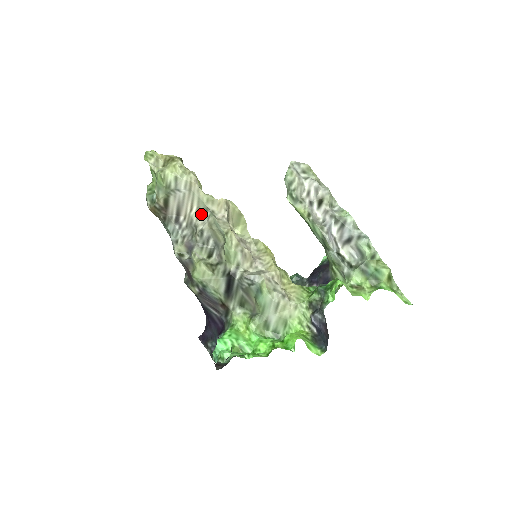
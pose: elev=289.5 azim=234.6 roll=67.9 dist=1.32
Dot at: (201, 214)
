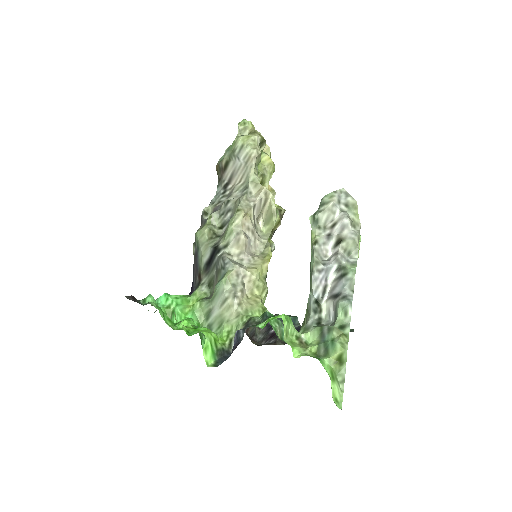
Dot at: (241, 189)
